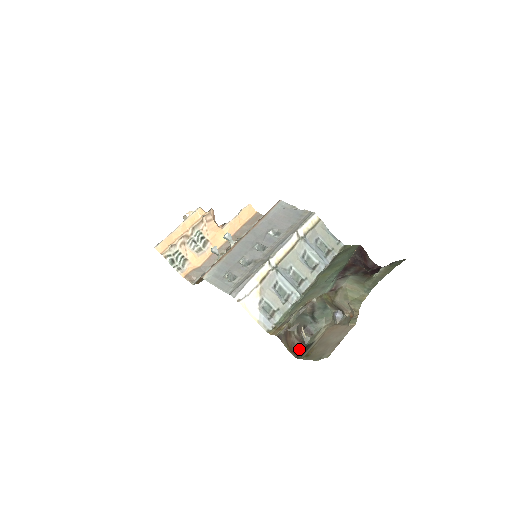
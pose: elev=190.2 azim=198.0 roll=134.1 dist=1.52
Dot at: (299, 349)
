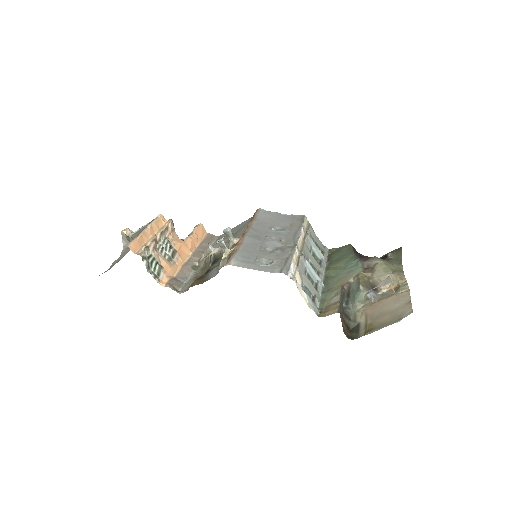
Dot at: (347, 333)
